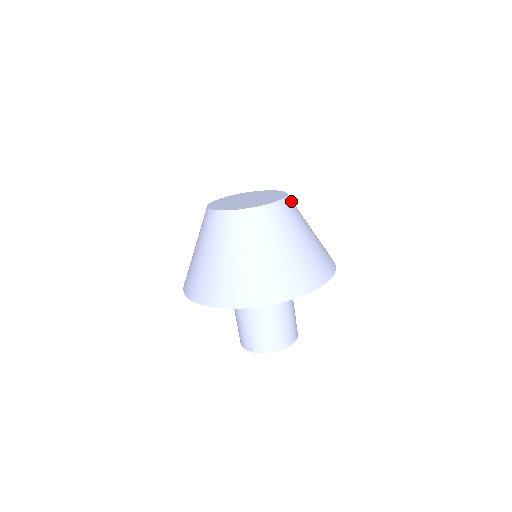
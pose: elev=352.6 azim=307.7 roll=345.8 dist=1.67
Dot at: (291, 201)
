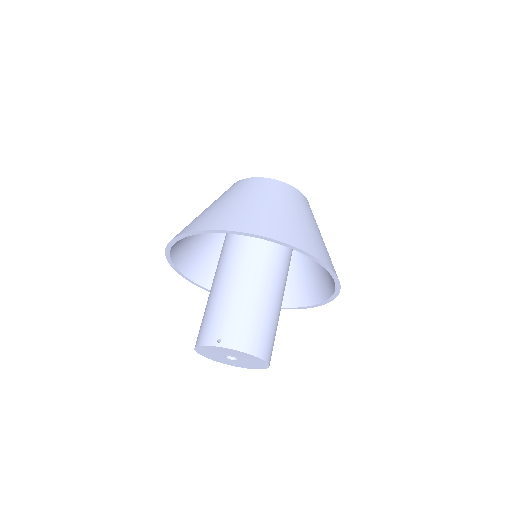
Dot at: occluded
